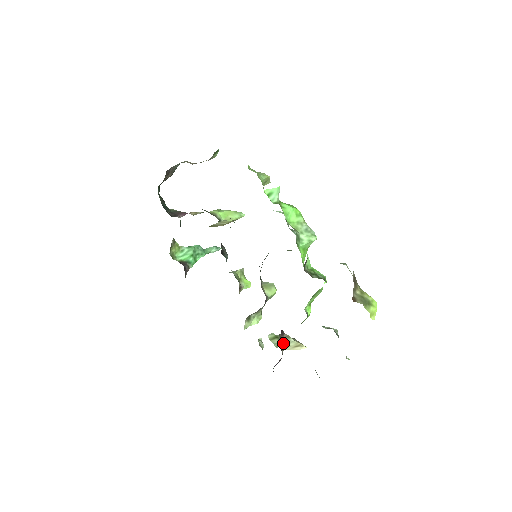
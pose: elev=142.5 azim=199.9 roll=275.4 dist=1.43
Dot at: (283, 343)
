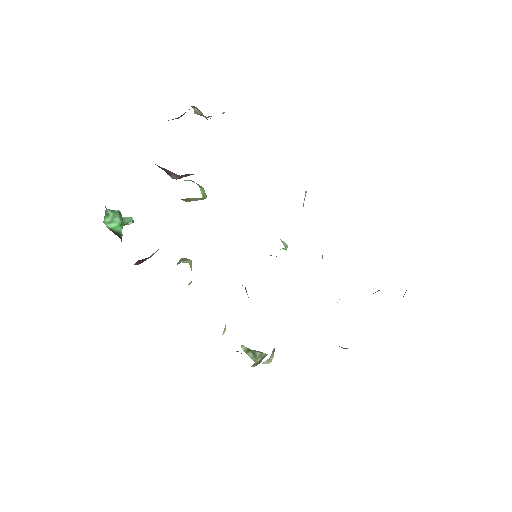
Dot at: (269, 358)
